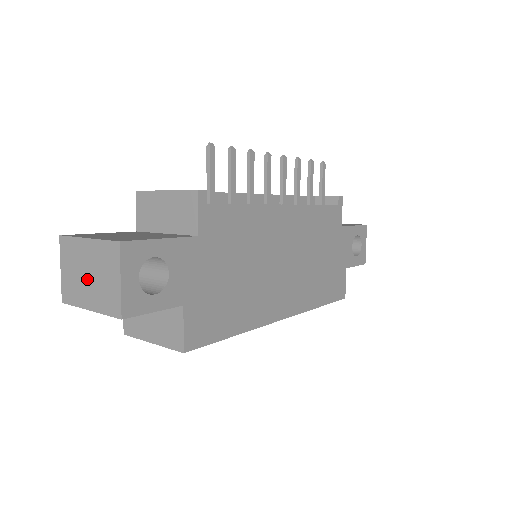
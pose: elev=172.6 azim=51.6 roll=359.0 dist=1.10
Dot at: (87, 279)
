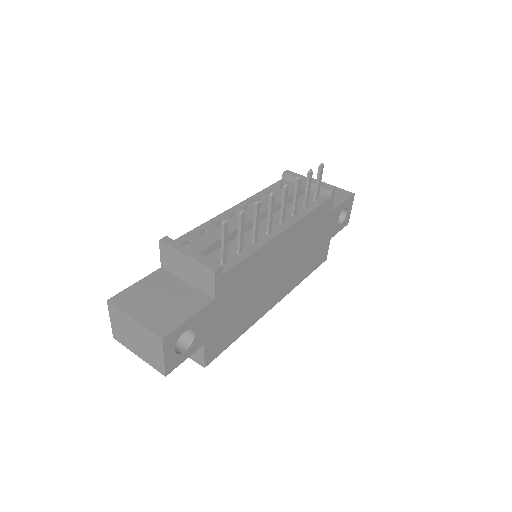
Dot at: (135, 340)
